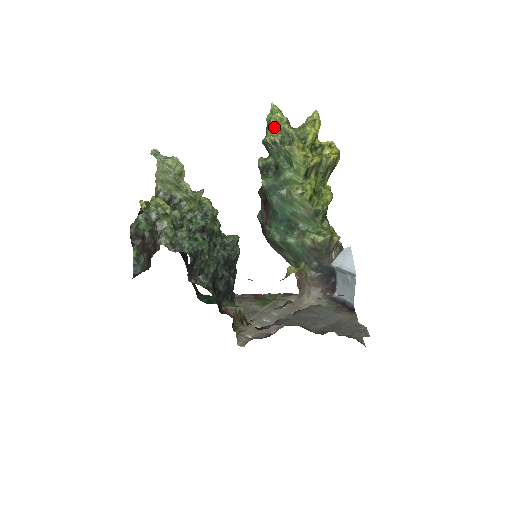
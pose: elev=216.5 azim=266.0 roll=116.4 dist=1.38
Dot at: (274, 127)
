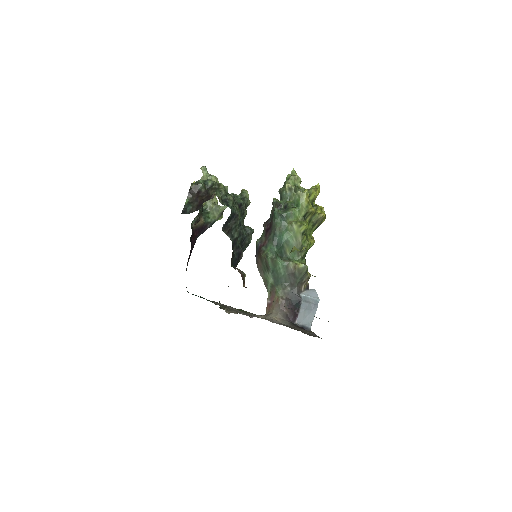
Dot at: (292, 181)
